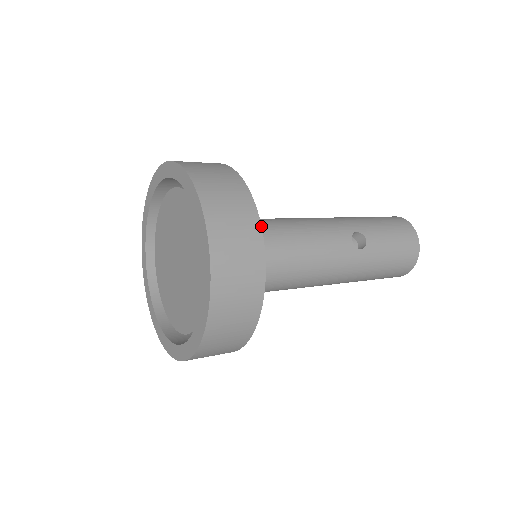
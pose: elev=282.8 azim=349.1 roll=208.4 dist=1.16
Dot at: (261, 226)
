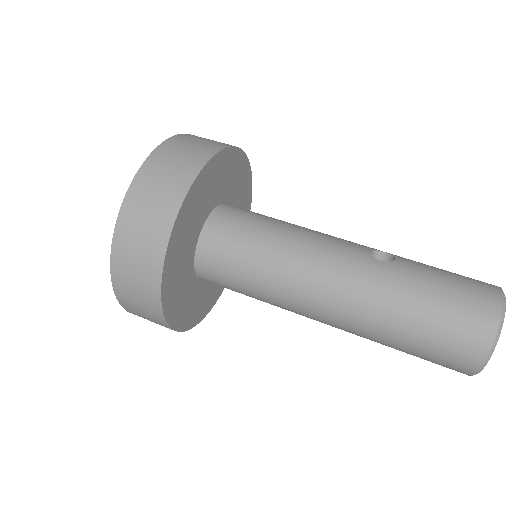
Dot at: (227, 147)
